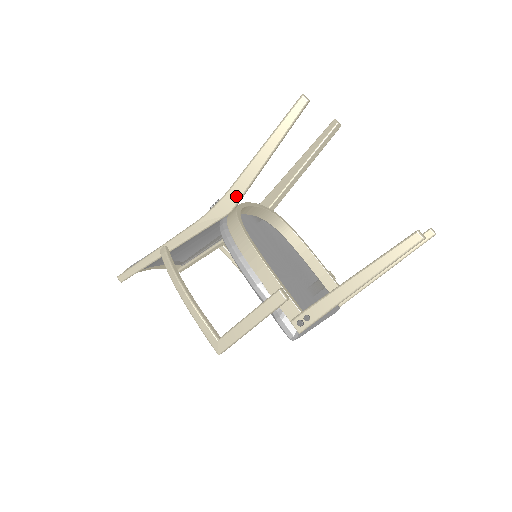
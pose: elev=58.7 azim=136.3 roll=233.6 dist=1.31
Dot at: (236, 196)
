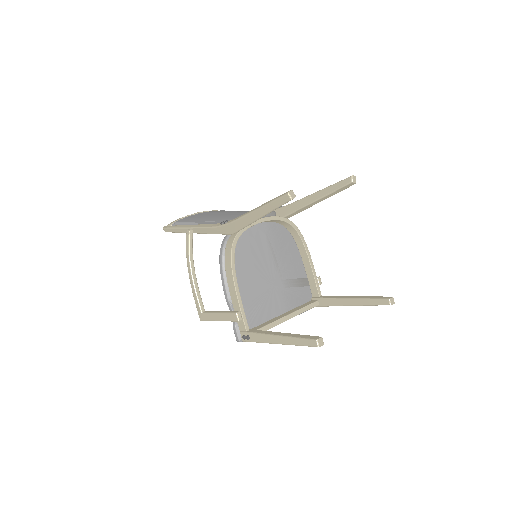
Dot at: (236, 228)
